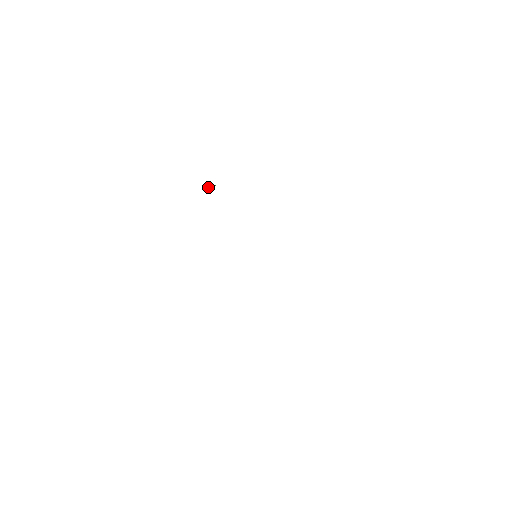
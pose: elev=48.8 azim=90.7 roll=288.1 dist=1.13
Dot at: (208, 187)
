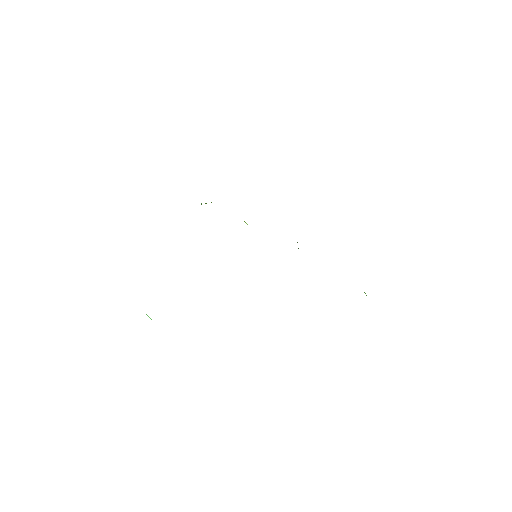
Dot at: occluded
